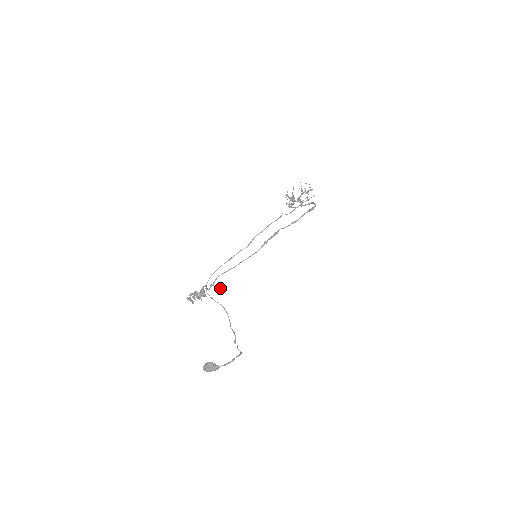
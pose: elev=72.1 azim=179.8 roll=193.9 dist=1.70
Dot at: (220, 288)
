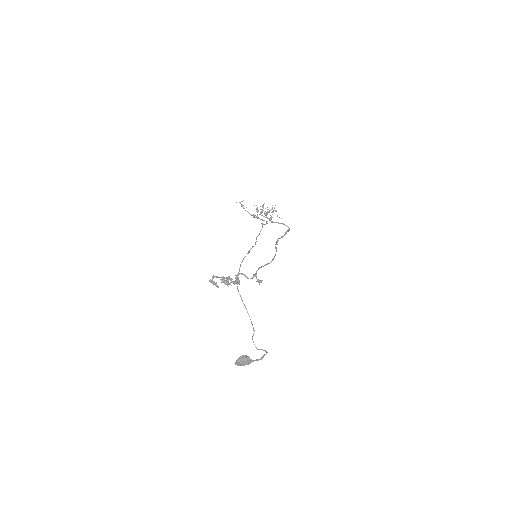
Dot at: (262, 280)
